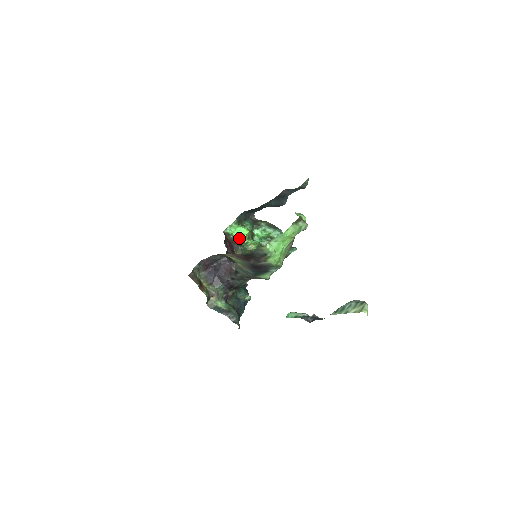
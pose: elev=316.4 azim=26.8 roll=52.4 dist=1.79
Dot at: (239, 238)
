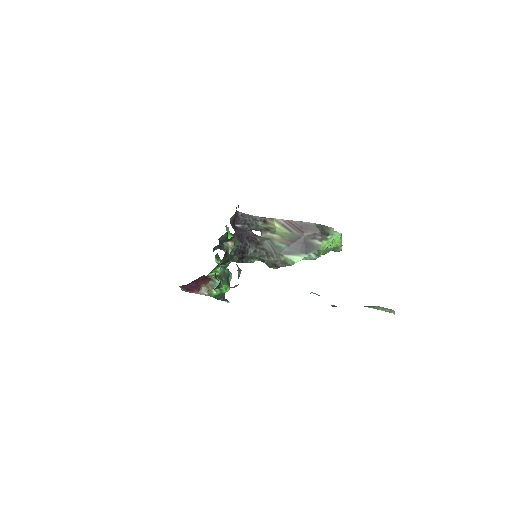
Dot at: occluded
